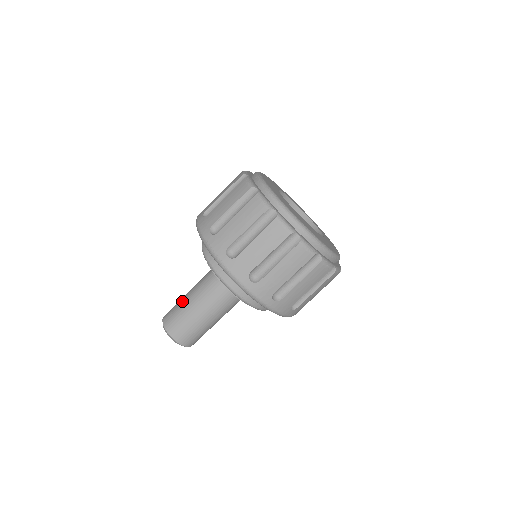
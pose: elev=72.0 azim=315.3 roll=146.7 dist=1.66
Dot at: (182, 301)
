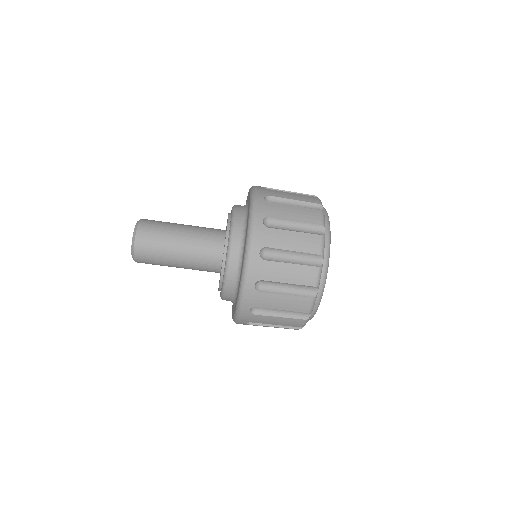
Dot at: (168, 244)
